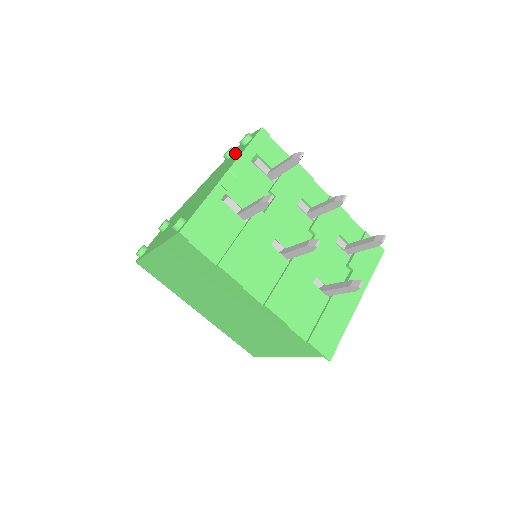
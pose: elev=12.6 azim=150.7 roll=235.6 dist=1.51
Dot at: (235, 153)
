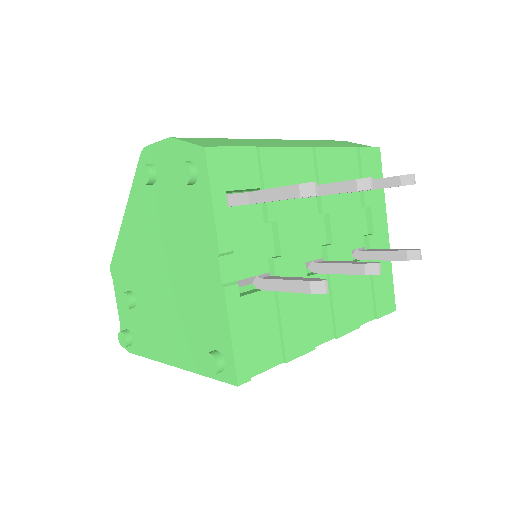
Dot at: (170, 185)
